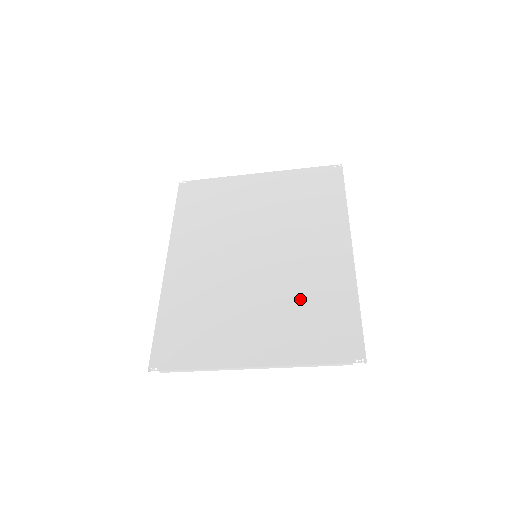
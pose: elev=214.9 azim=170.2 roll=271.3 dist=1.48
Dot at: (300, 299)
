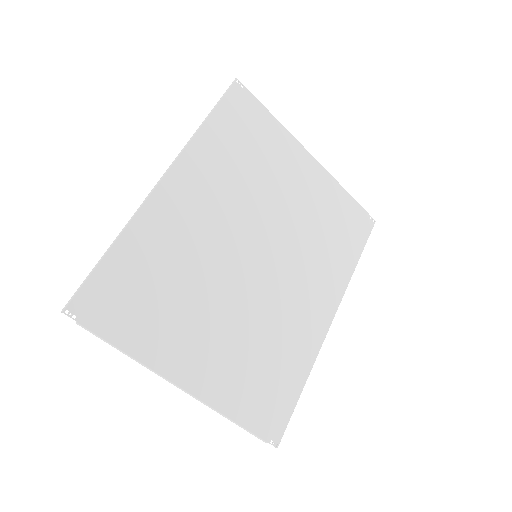
Dot at: (265, 341)
